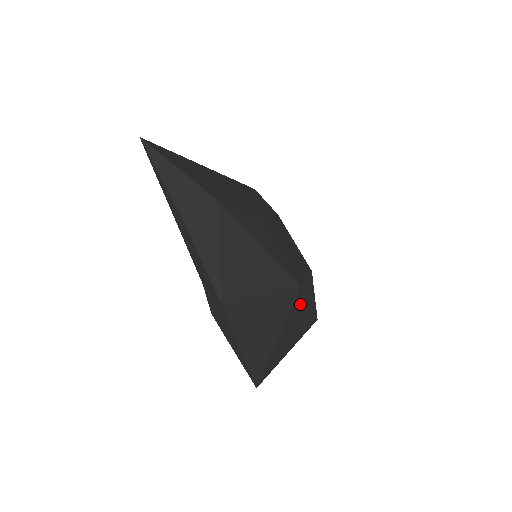
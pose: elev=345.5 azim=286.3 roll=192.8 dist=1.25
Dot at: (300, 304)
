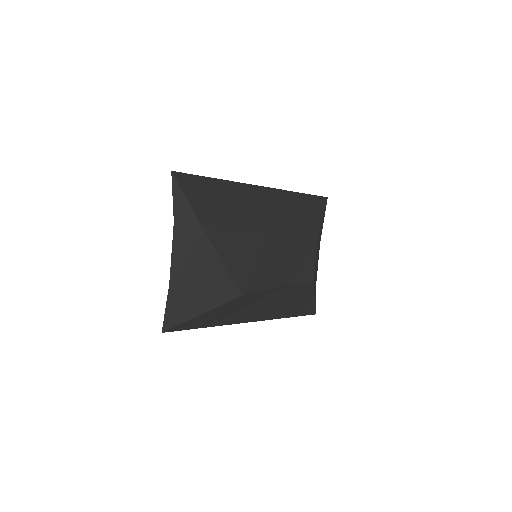
Dot at: (270, 301)
